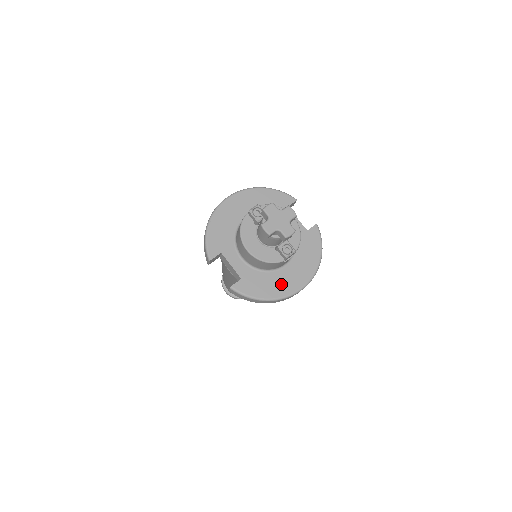
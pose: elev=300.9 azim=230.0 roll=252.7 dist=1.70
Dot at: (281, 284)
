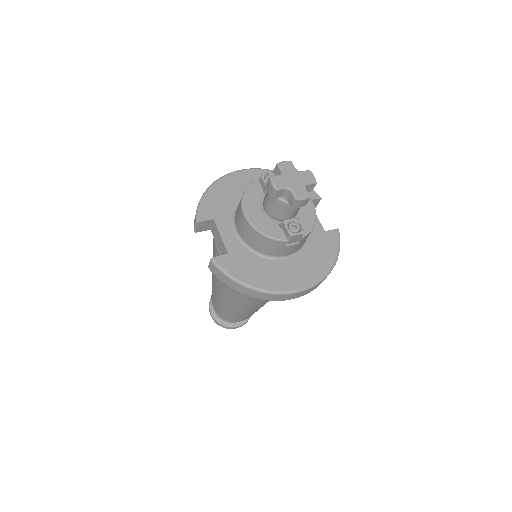
Dot at: (275, 276)
